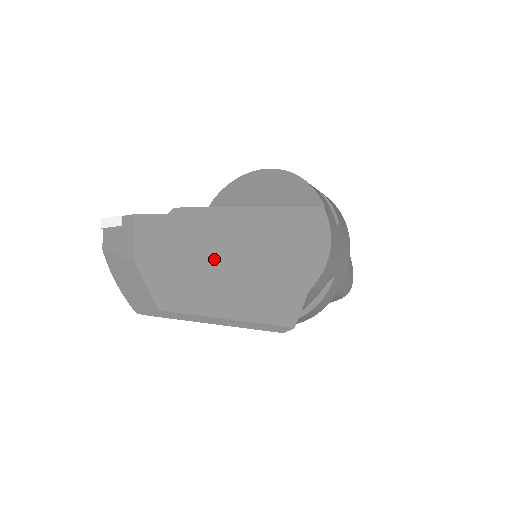
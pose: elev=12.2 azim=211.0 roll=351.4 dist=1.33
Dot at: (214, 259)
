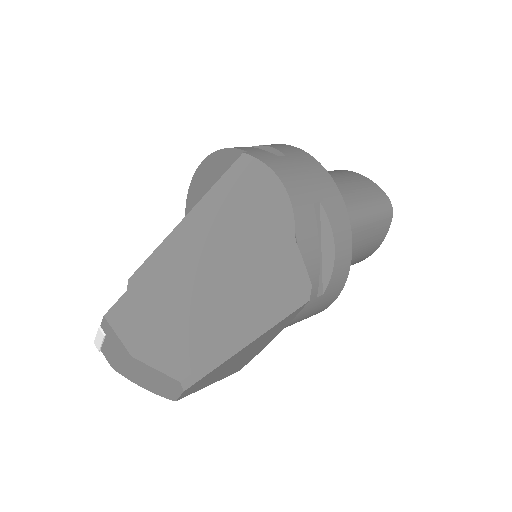
Dot at: (190, 292)
